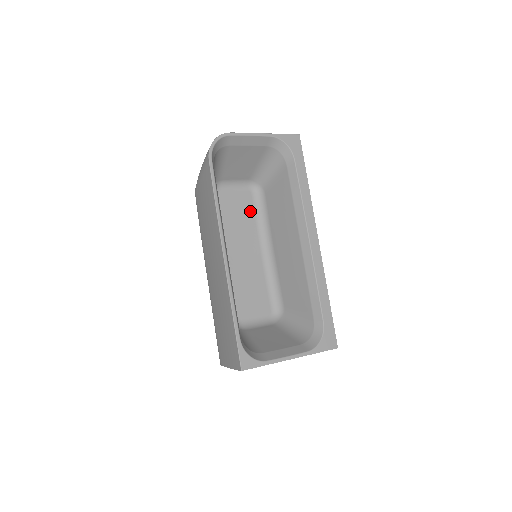
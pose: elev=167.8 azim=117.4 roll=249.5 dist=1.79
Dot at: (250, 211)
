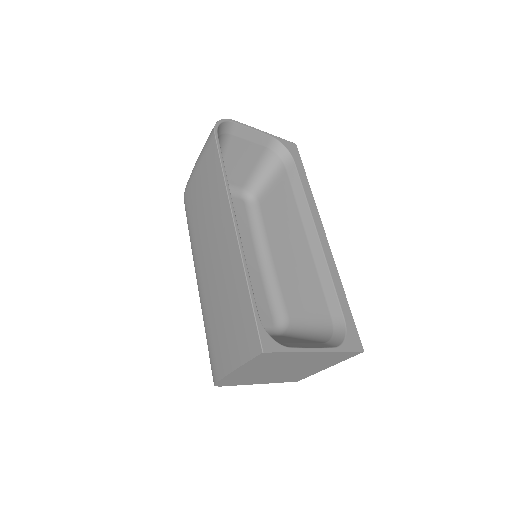
Dot at: (244, 219)
